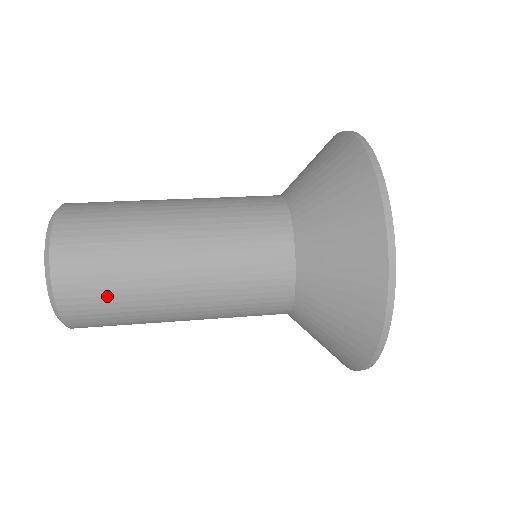
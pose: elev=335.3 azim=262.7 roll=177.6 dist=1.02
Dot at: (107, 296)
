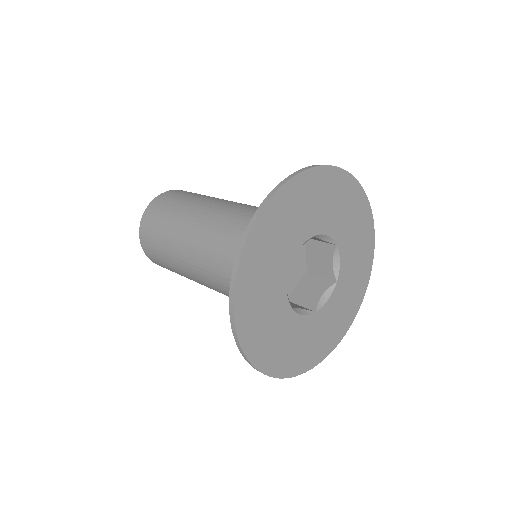
Dot at: (169, 205)
